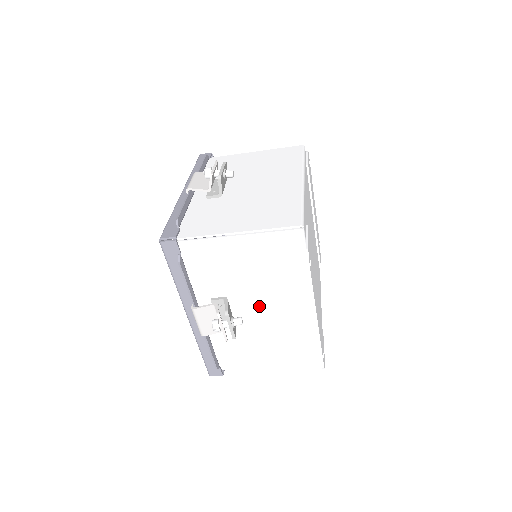
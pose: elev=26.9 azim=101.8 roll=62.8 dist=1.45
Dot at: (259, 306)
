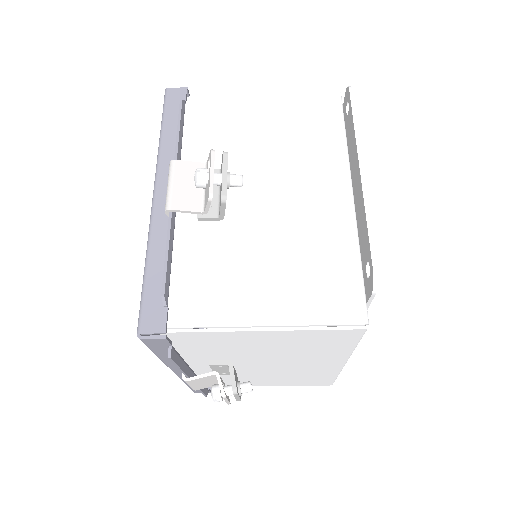
Dot at: (269, 190)
